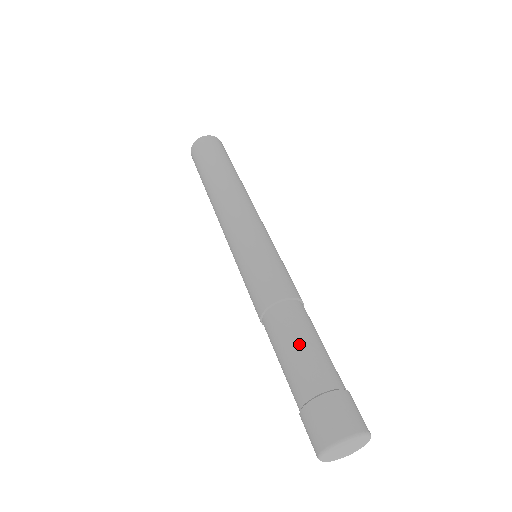
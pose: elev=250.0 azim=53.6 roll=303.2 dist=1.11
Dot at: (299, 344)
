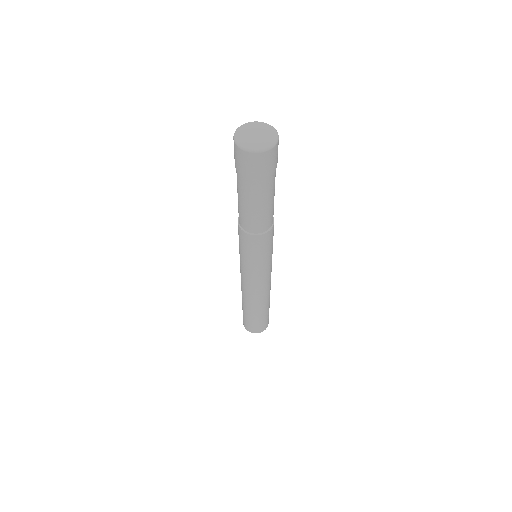
Dot at: occluded
